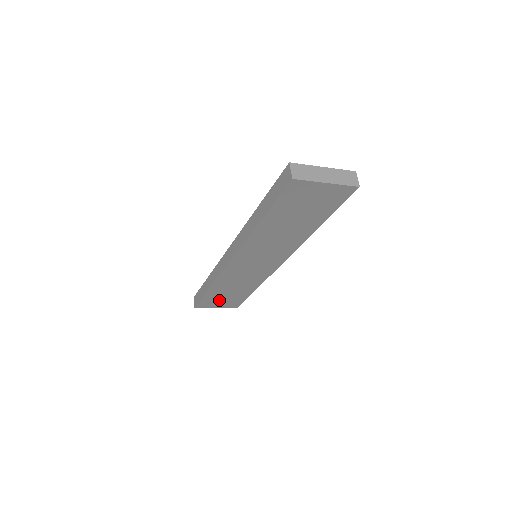
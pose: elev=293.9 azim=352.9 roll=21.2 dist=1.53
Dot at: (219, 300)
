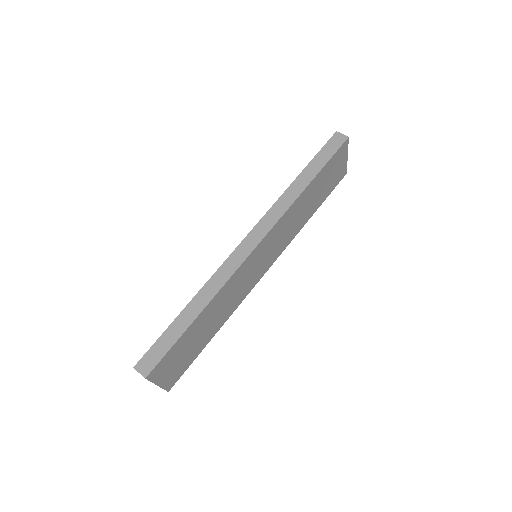
Dot at: (178, 356)
